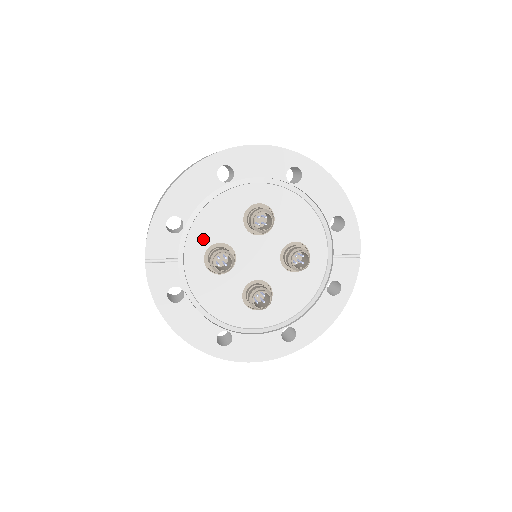
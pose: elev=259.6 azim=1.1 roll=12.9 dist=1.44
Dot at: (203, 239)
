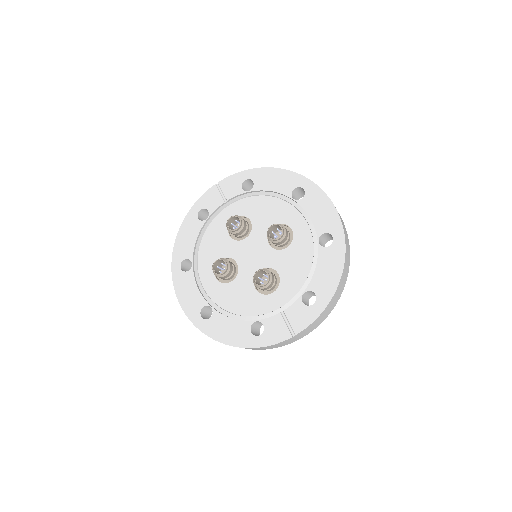
Dot at: (248, 209)
